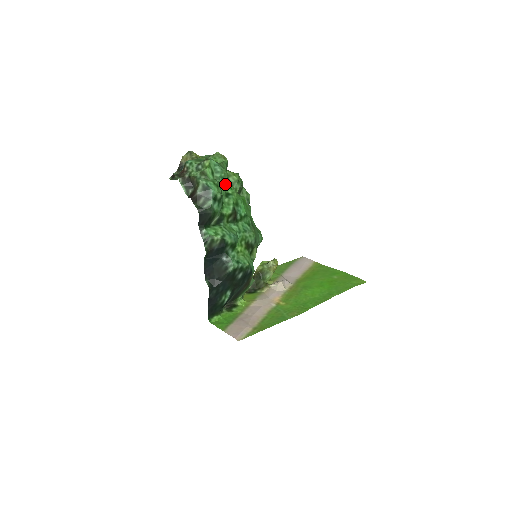
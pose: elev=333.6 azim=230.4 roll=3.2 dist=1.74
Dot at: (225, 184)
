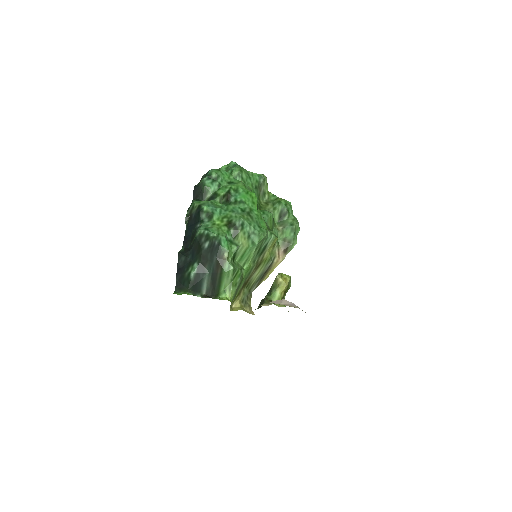
Dot at: (235, 177)
